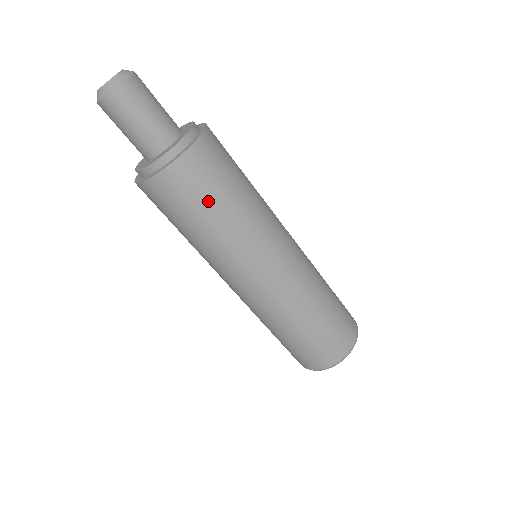
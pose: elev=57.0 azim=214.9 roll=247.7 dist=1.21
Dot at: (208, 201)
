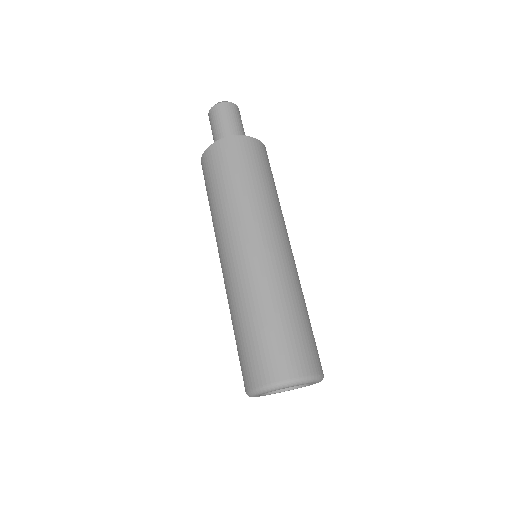
Dot at: (270, 174)
